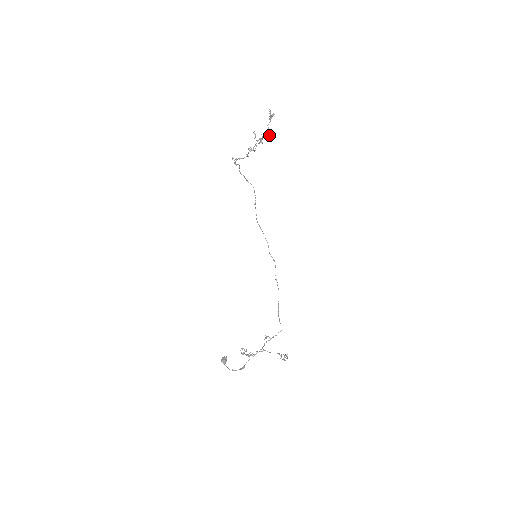
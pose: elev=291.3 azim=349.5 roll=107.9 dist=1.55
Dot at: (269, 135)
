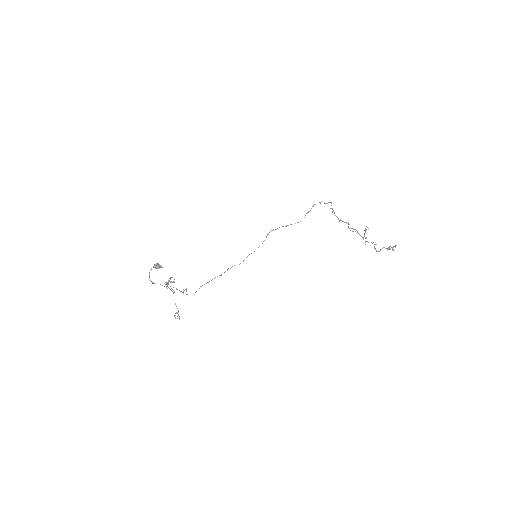
Dot at: (377, 251)
